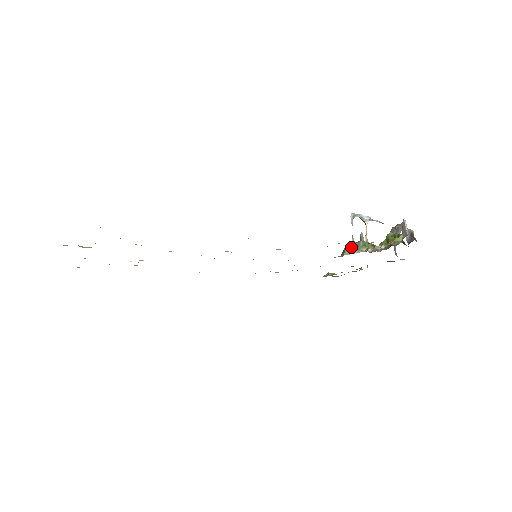
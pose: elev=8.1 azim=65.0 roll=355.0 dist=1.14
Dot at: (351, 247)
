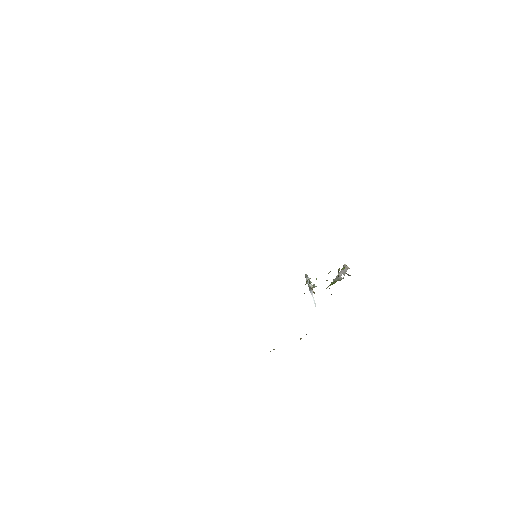
Dot at: (310, 283)
